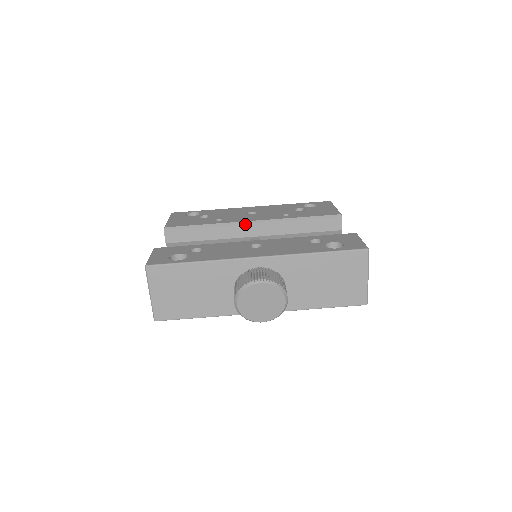
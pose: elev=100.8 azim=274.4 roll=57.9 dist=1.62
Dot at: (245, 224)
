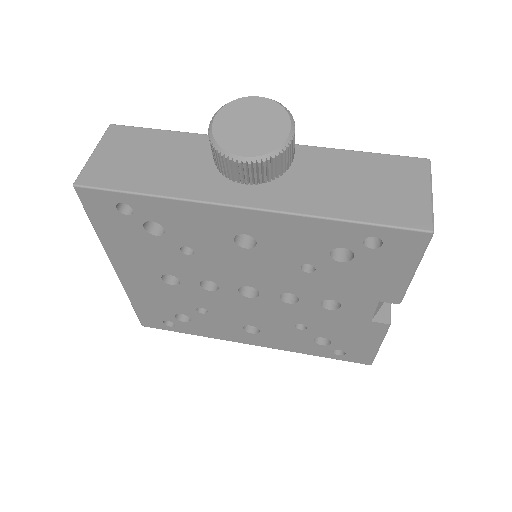
Dot at: occluded
